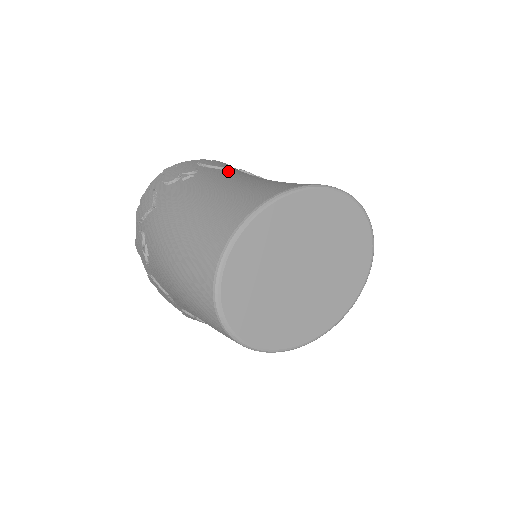
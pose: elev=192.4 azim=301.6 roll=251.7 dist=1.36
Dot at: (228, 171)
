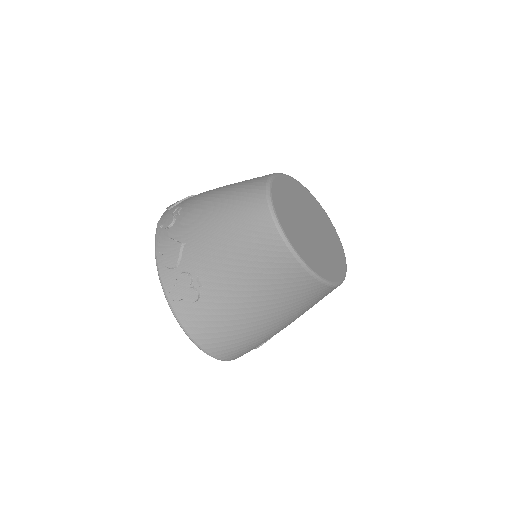
Dot at: occluded
